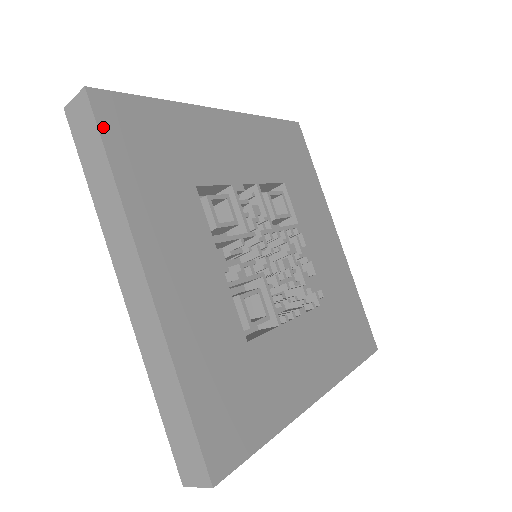
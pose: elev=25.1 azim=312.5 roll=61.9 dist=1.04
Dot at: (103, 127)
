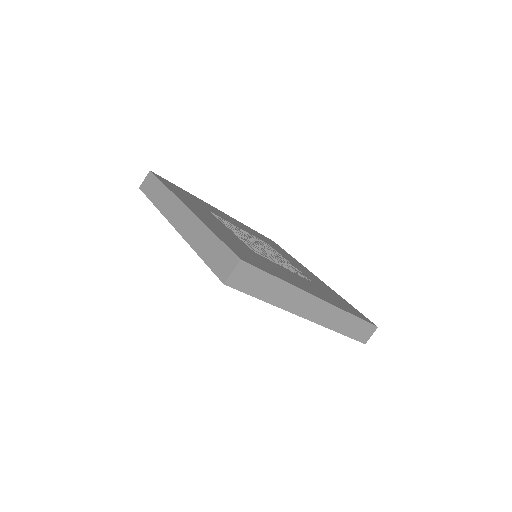
Dot at: (159, 178)
